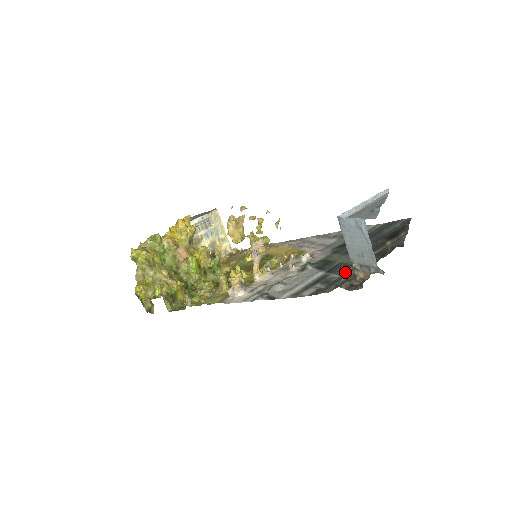
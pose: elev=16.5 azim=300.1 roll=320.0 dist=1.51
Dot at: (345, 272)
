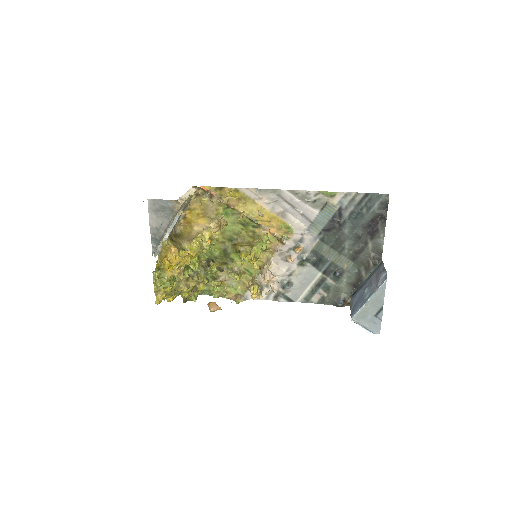
Dot at: (339, 280)
